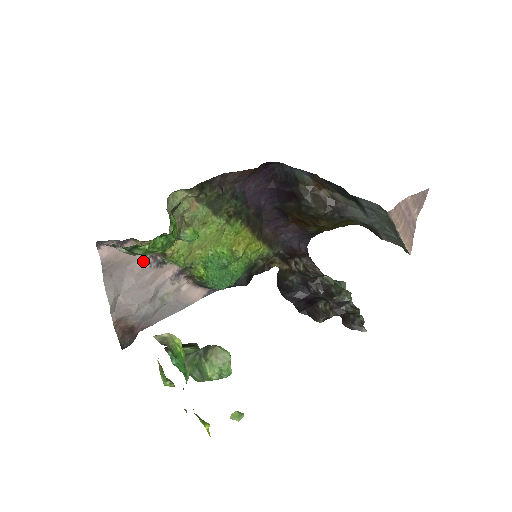
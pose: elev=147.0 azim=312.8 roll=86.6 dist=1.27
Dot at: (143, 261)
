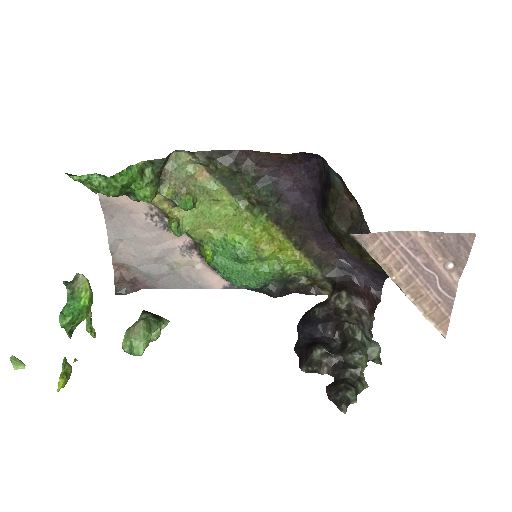
Dot at: (148, 216)
